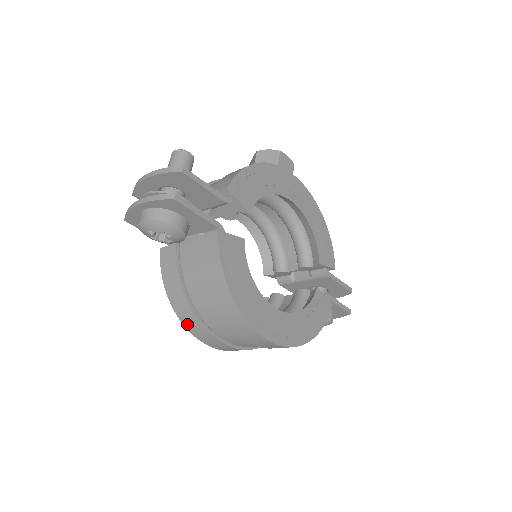
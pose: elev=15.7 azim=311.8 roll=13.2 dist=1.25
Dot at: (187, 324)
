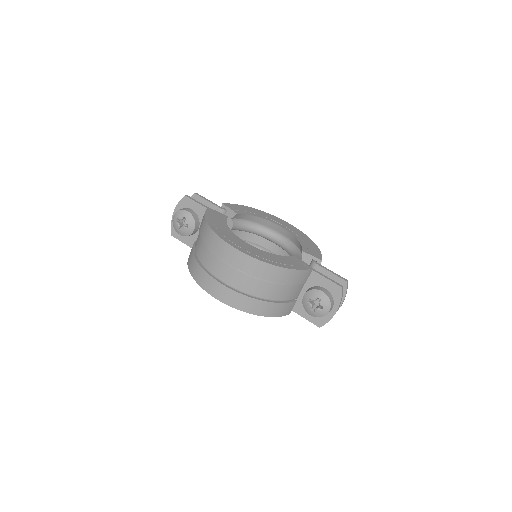
Dot at: (196, 277)
